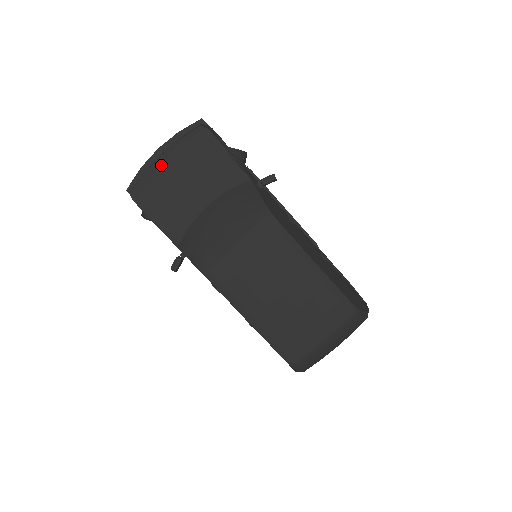
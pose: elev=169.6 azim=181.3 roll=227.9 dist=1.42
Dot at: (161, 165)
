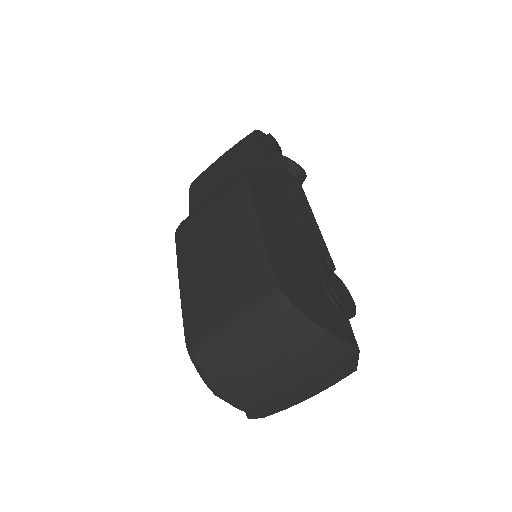
Dot at: (217, 161)
